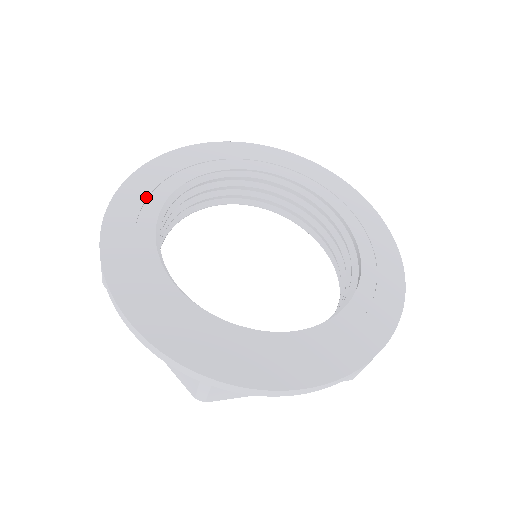
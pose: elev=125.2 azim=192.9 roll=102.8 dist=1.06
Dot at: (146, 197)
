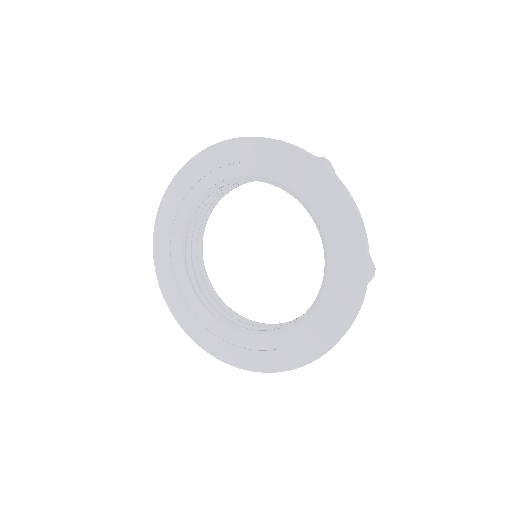
Dot at: (181, 202)
